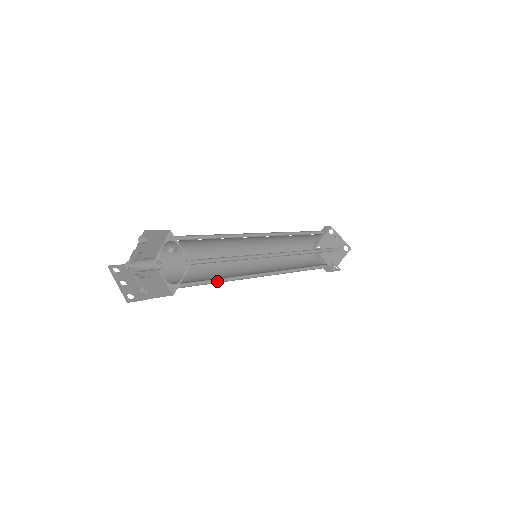
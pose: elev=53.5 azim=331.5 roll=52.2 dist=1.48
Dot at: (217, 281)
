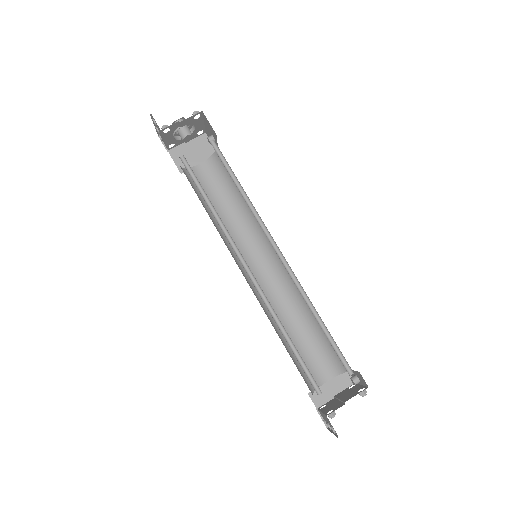
Dot at: (209, 208)
